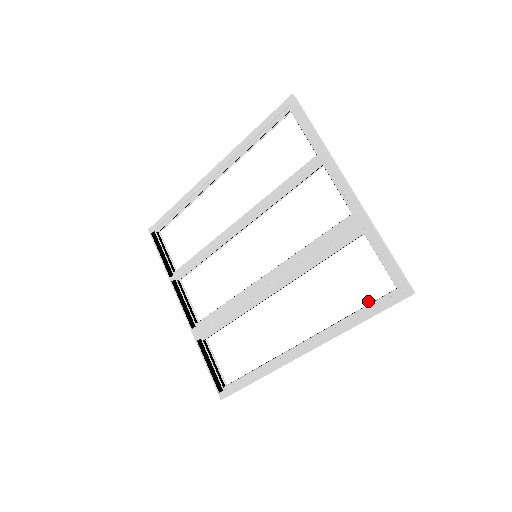
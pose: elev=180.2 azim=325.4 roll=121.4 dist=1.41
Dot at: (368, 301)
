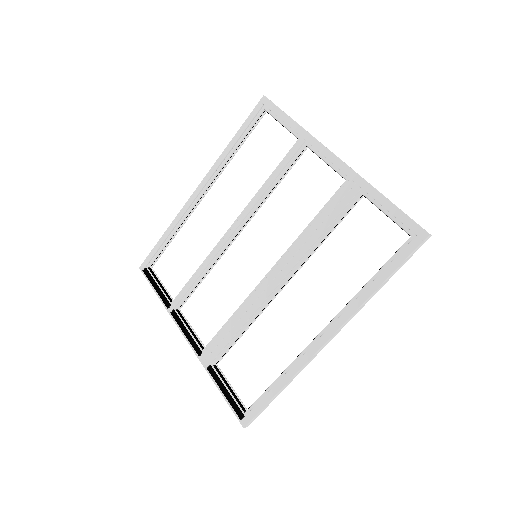
Dot at: (384, 260)
